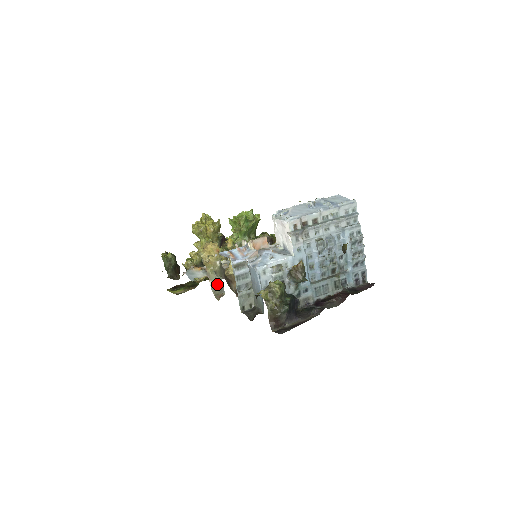
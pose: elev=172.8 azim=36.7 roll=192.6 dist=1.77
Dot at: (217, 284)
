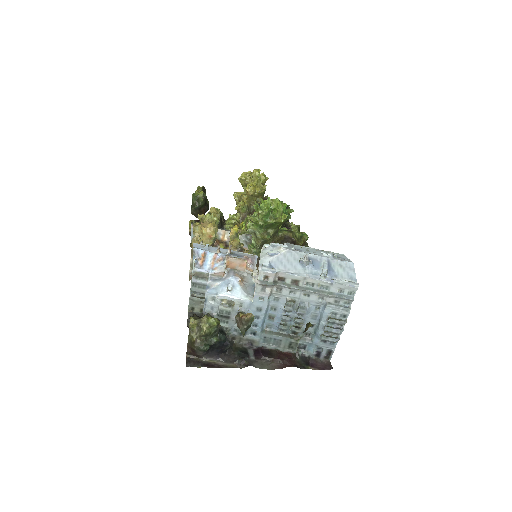
Dot at: occluded
